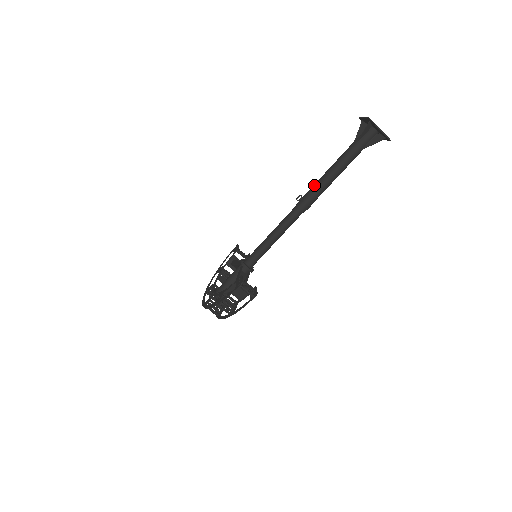
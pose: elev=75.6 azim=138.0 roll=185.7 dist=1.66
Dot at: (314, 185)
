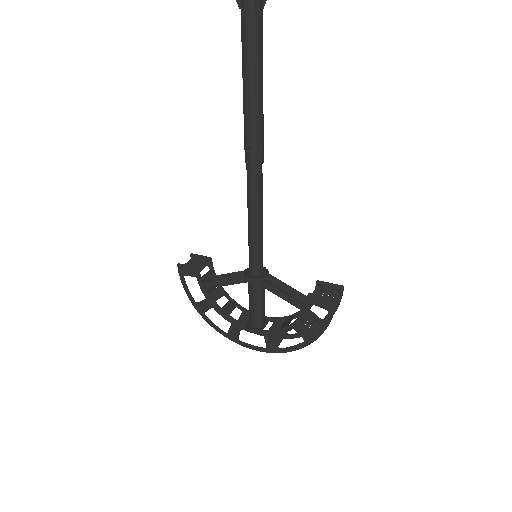
Dot at: (251, 120)
